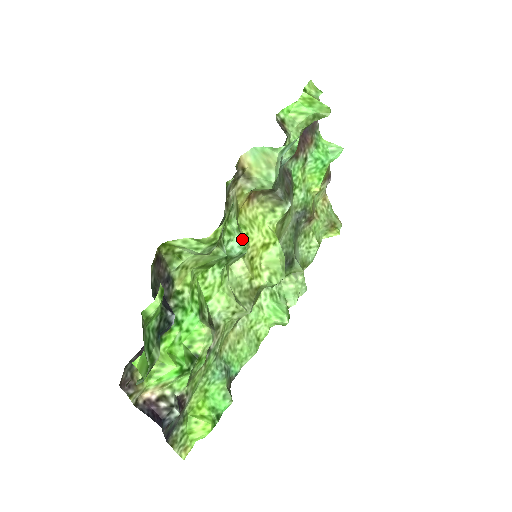
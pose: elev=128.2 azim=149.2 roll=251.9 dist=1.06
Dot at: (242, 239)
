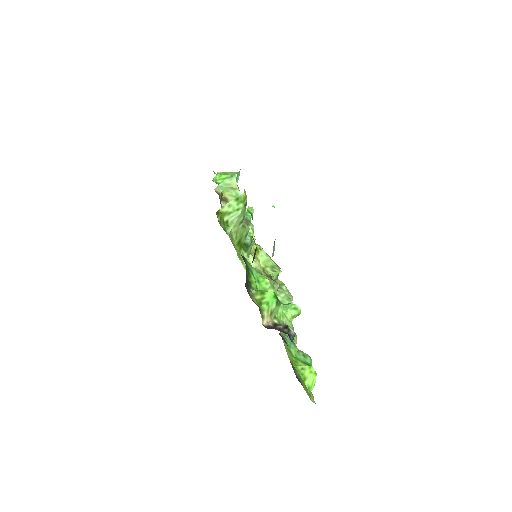
Dot at: occluded
